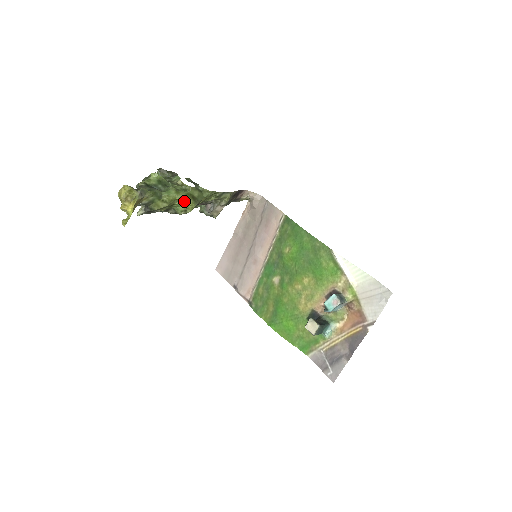
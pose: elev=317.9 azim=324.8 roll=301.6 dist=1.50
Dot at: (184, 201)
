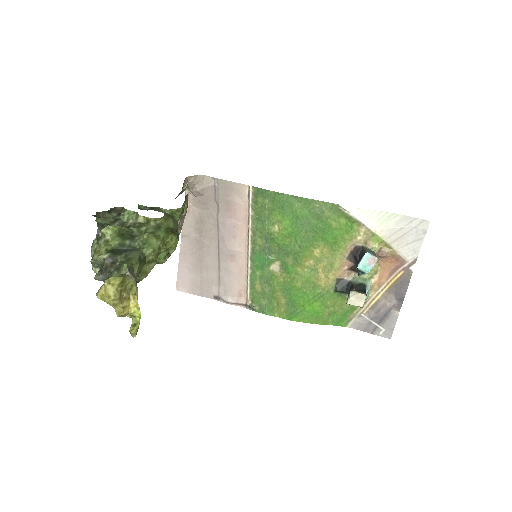
Dot at: (165, 243)
